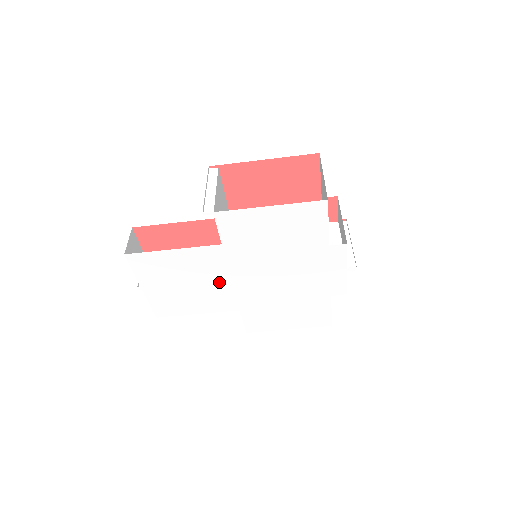
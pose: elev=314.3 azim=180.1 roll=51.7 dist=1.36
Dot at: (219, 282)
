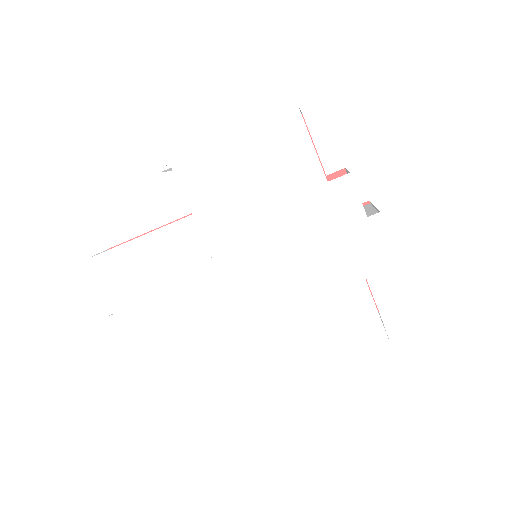
Dot at: (205, 285)
